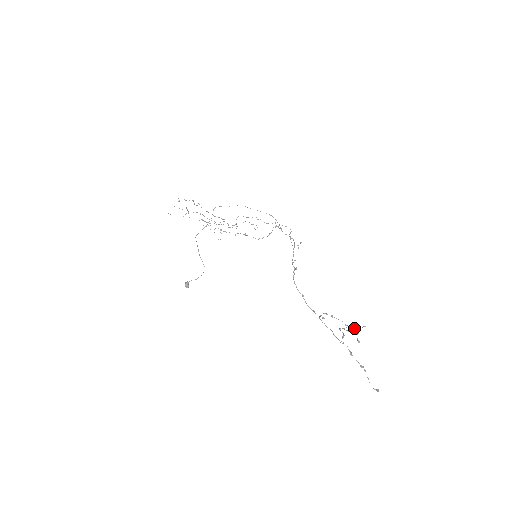
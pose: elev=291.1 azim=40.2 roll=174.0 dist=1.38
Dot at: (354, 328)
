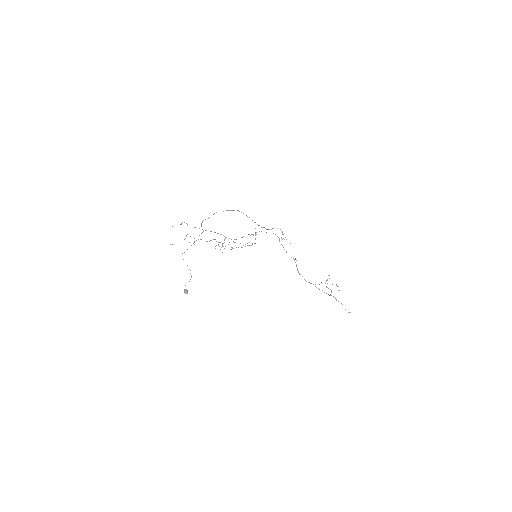
Dot at: occluded
